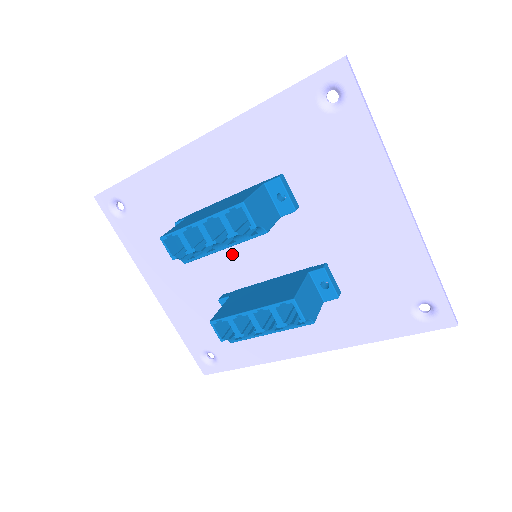
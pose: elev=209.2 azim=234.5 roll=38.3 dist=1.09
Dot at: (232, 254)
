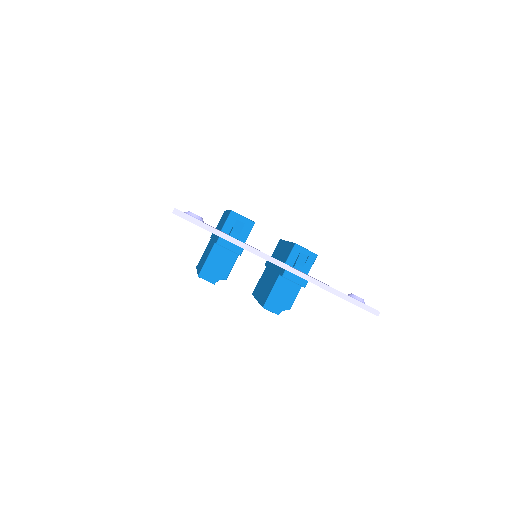
Dot at: occluded
